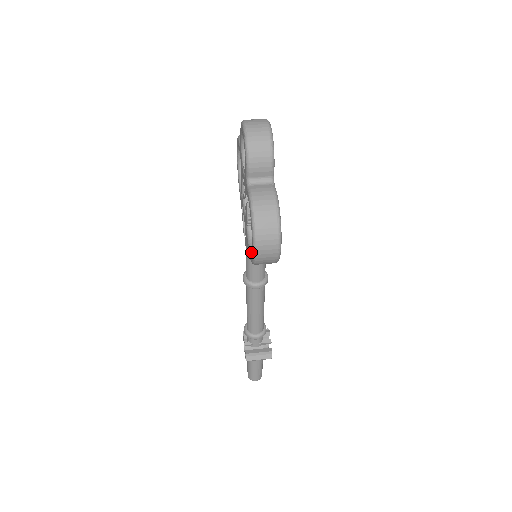
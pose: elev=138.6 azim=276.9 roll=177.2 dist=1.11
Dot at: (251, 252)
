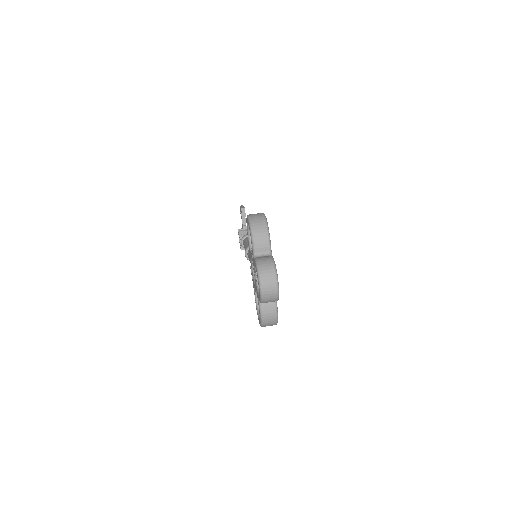
Dot at: (257, 306)
